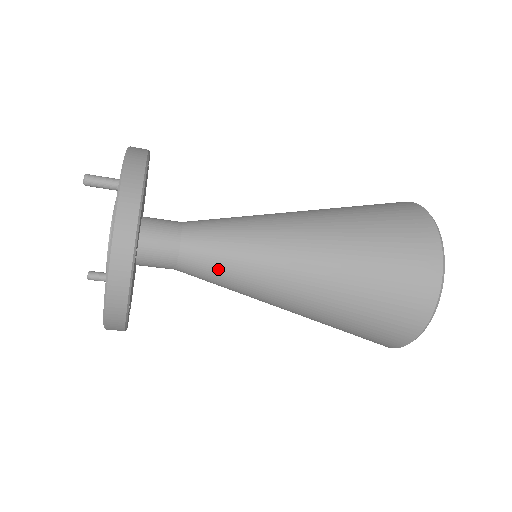
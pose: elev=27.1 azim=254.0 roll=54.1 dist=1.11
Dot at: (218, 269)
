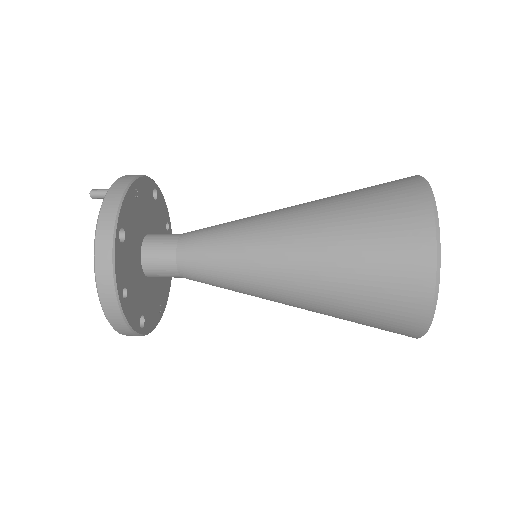
Dot at: (210, 260)
